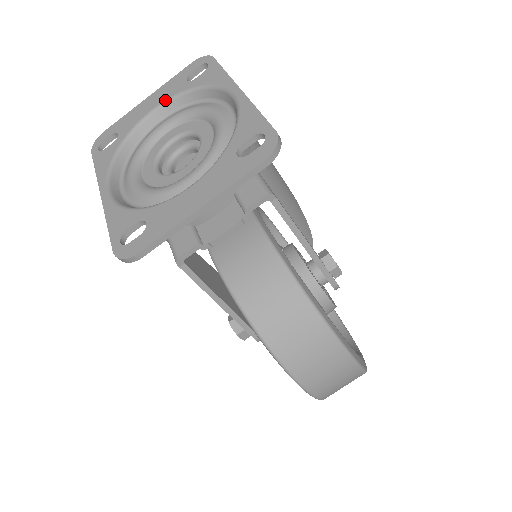
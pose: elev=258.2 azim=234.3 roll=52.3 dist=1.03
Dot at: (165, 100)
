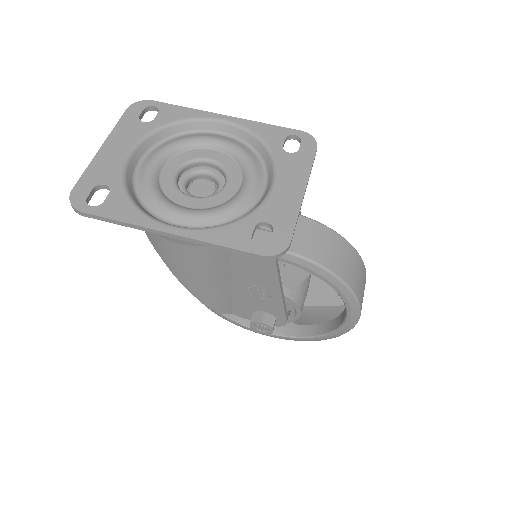
Dot at: (137, 142)
